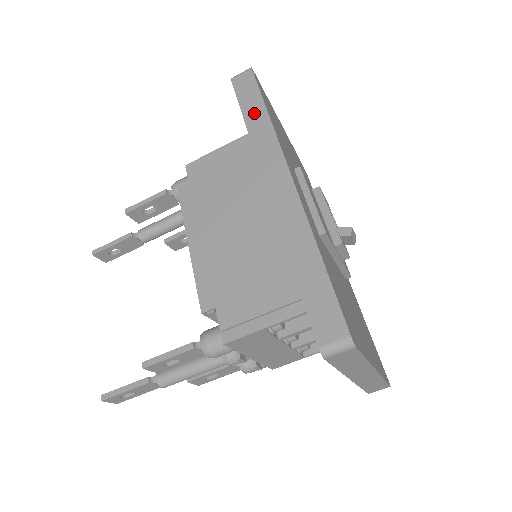
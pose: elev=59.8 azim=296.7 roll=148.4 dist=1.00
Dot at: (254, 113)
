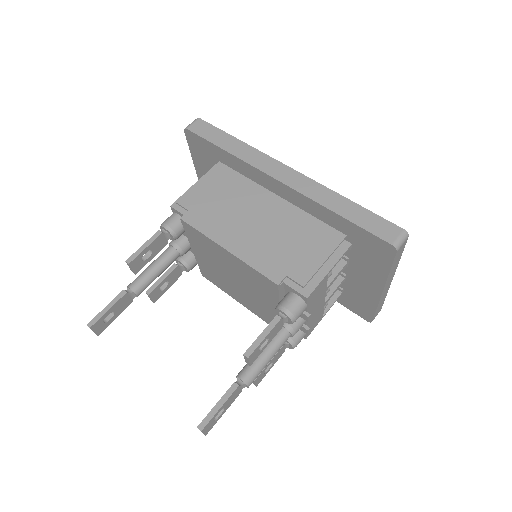
Dot at: (227, 142)
